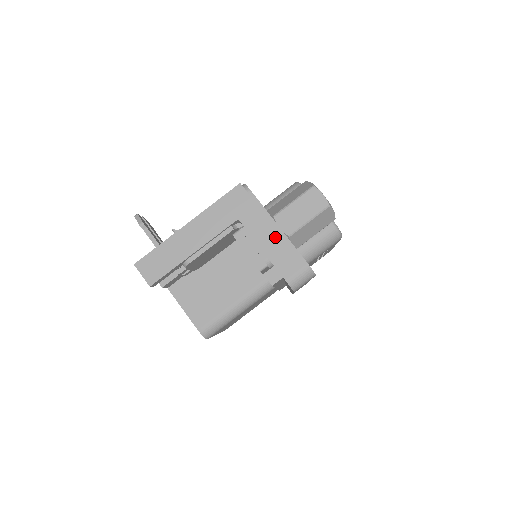
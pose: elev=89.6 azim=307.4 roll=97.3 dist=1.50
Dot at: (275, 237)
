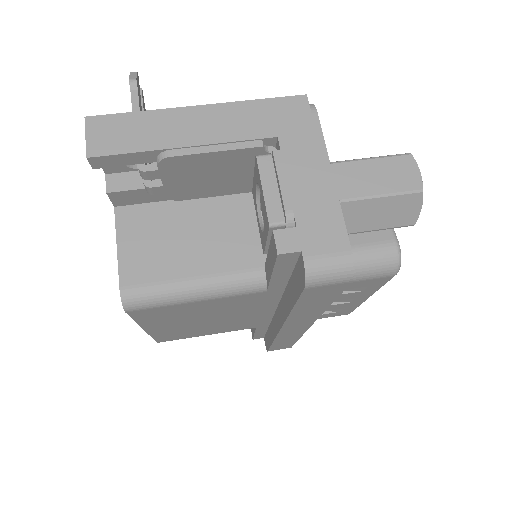
Dot at: (320, 188)
